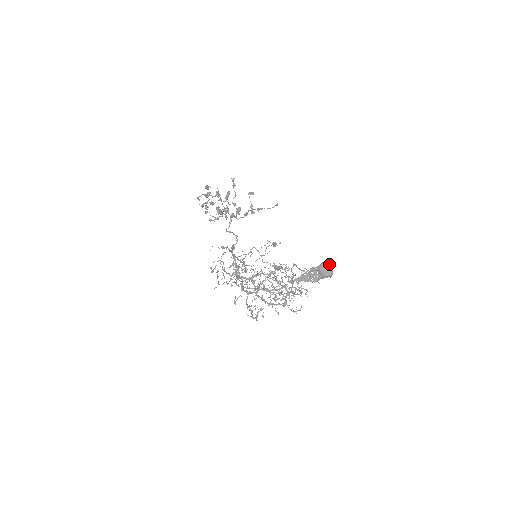
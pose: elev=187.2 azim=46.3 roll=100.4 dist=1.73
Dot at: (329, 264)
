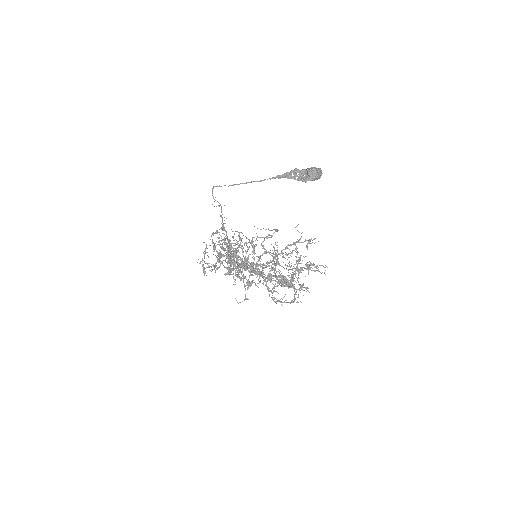
Dot at: occluded
